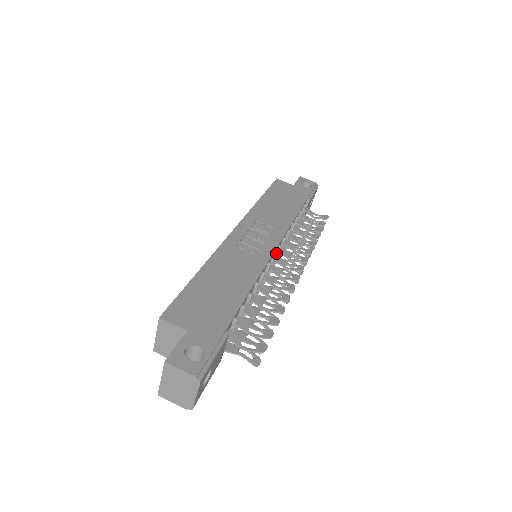
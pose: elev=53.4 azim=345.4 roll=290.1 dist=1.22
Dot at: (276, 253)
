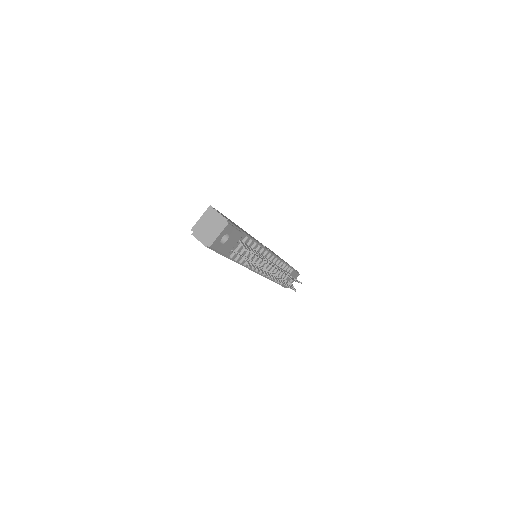
Dot at: occluded
